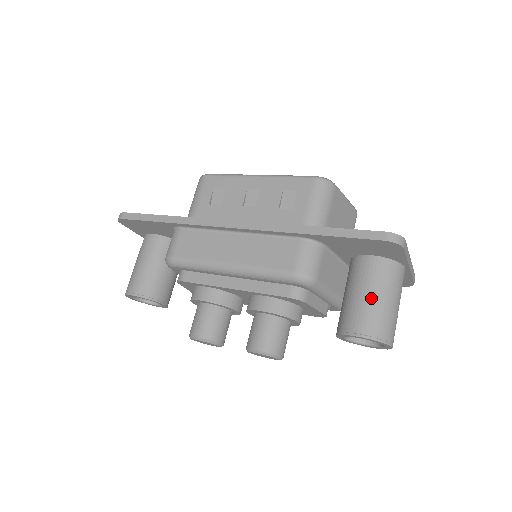
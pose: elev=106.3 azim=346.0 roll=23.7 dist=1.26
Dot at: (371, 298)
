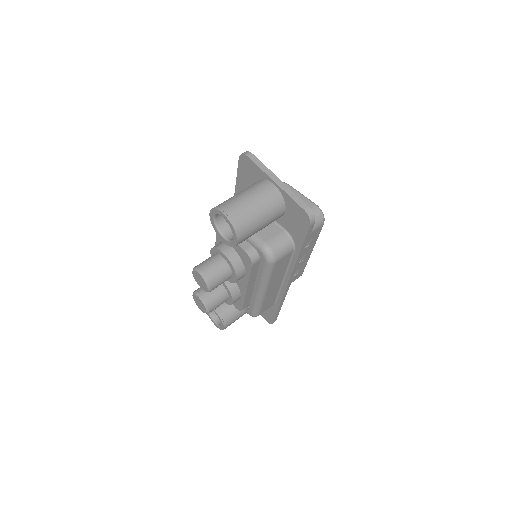
Dot at: occluded
